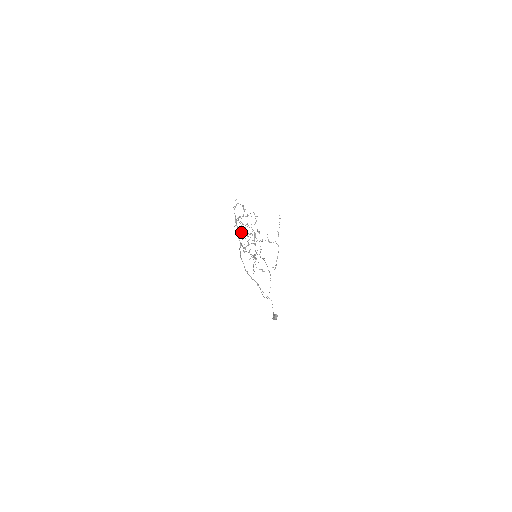
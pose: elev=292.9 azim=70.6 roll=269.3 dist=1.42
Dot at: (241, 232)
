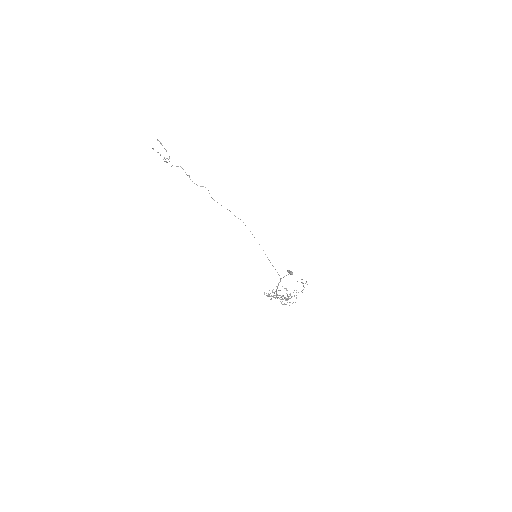
Dot at: occluded
